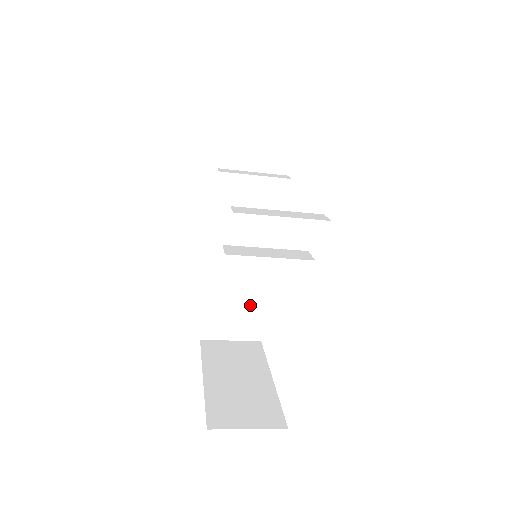
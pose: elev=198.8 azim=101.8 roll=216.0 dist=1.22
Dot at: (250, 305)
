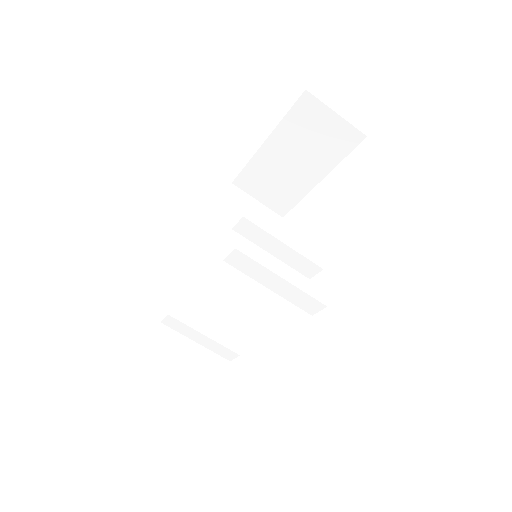
Dot at: (200, 380)
